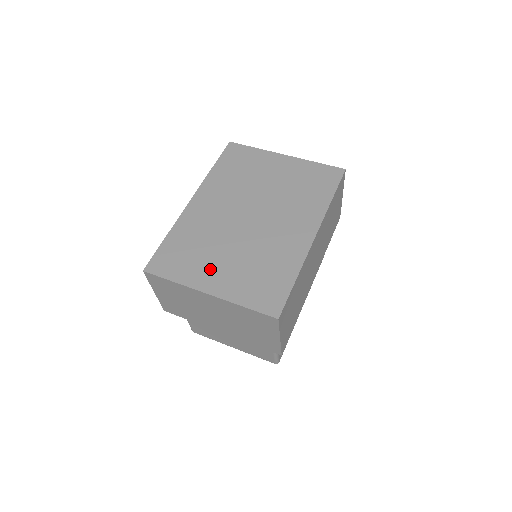
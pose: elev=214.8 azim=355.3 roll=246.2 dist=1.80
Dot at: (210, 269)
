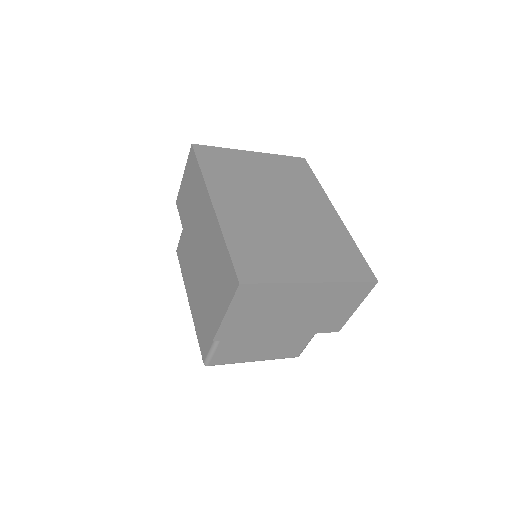
Dot at: (295, 261)
